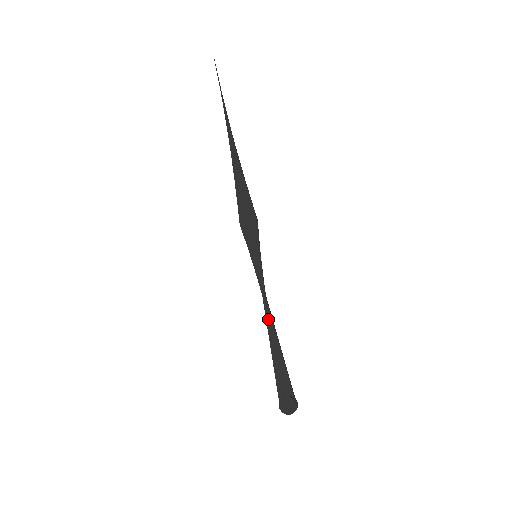
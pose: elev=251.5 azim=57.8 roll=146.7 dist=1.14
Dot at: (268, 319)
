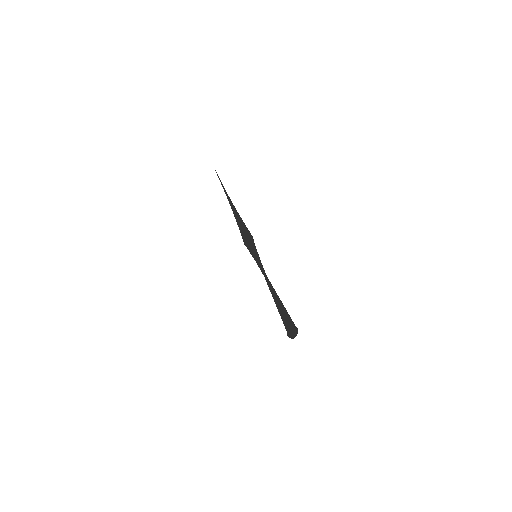
Dot at: (270, 287)
